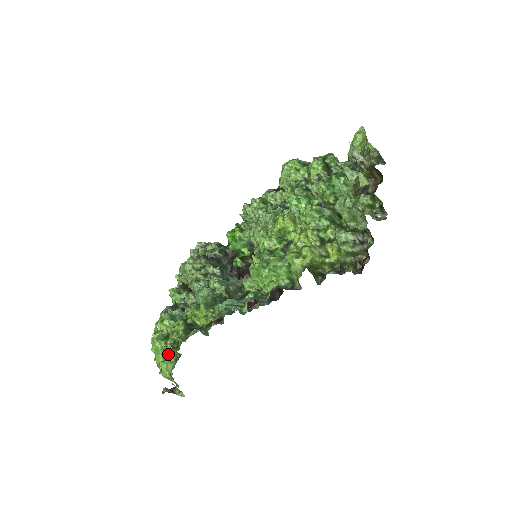
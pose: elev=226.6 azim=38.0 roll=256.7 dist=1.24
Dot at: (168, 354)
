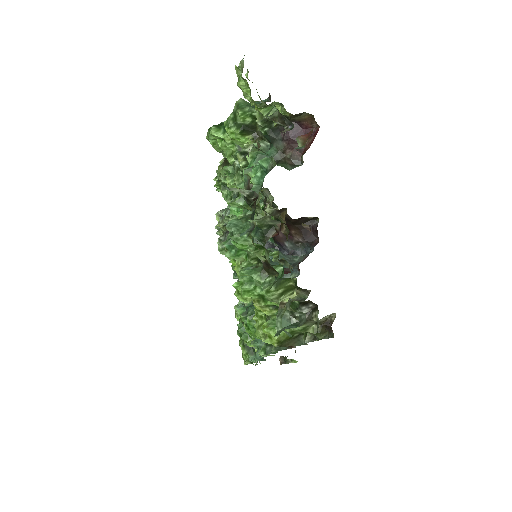
Dot at: occluded
